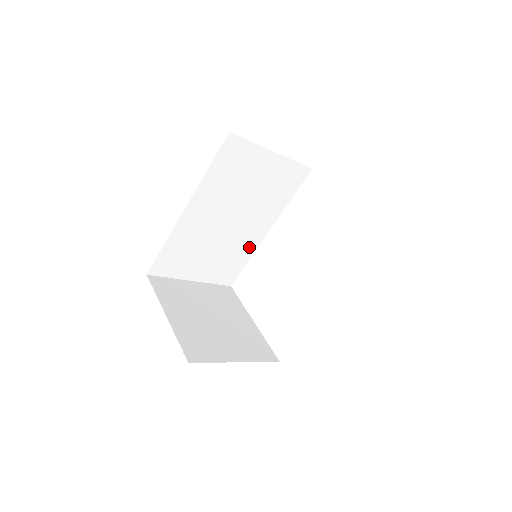
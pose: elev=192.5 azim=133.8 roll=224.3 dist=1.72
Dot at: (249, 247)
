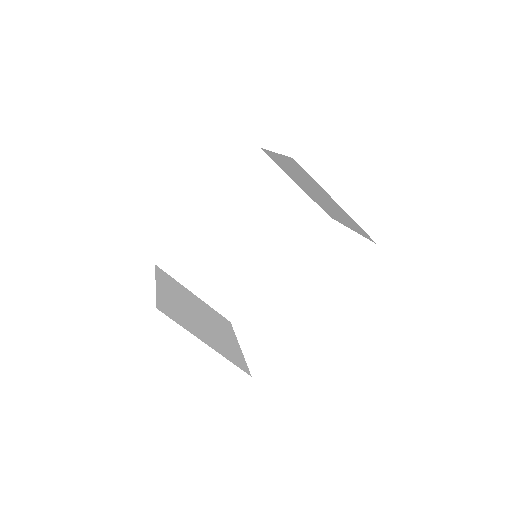
Dot at: (257, 280)
